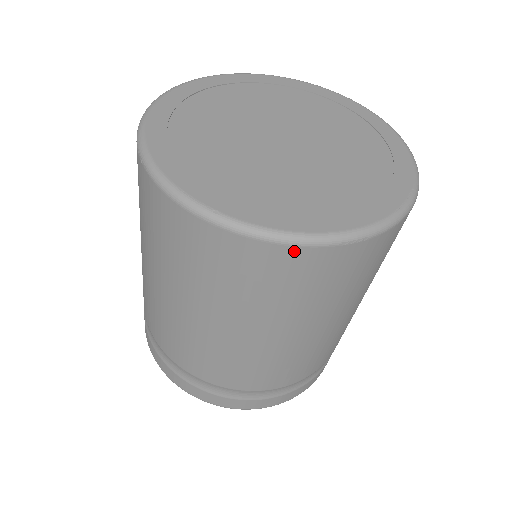
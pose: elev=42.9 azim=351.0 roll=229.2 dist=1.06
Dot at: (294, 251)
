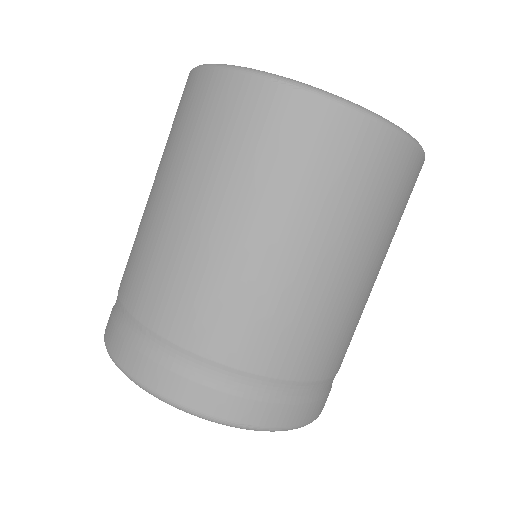
Dot at: (231, 78)
